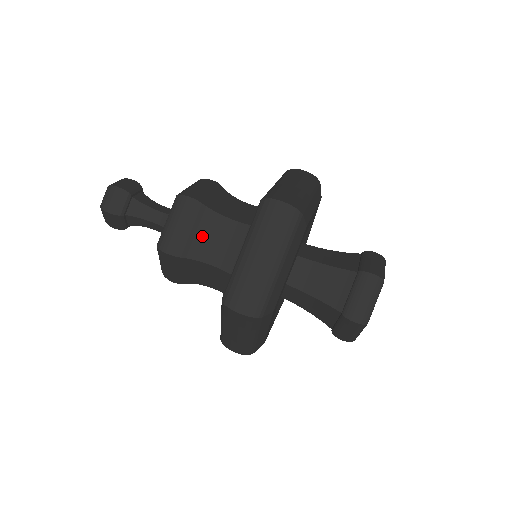
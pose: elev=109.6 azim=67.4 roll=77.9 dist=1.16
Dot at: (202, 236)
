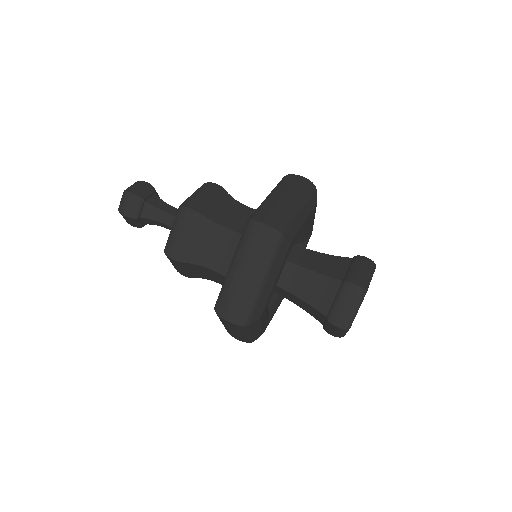
Dot at: (202, 244)
